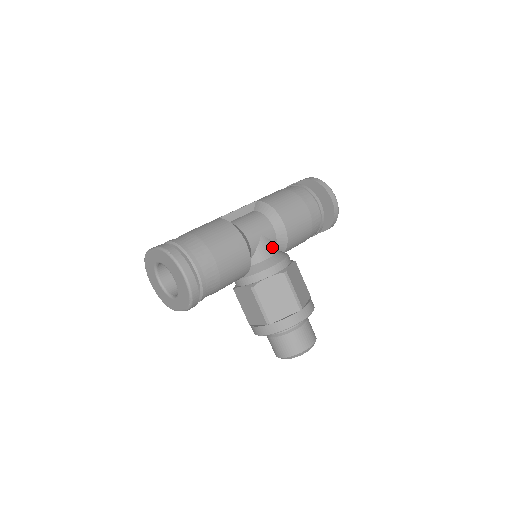
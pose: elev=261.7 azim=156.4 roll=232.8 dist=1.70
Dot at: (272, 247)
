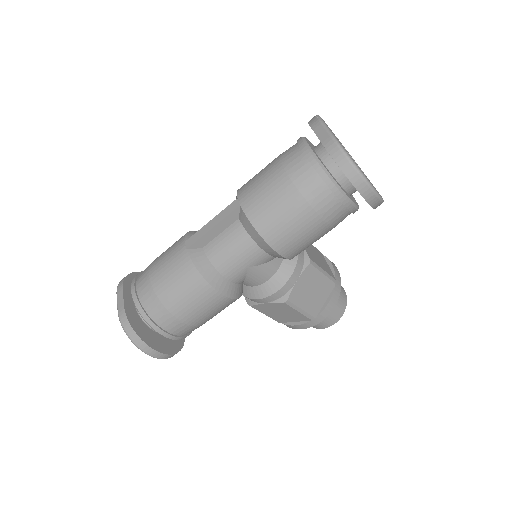
Dot at: (268, 270)
